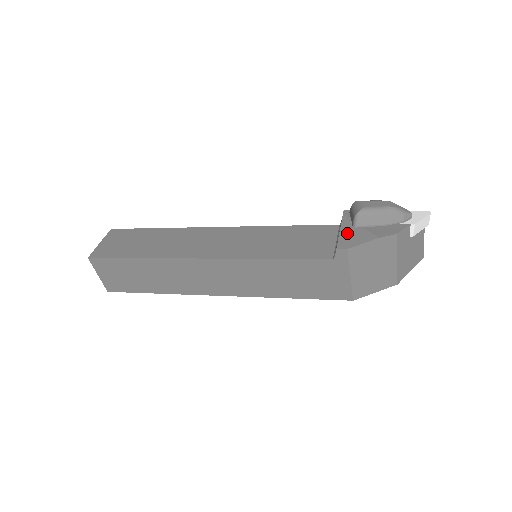
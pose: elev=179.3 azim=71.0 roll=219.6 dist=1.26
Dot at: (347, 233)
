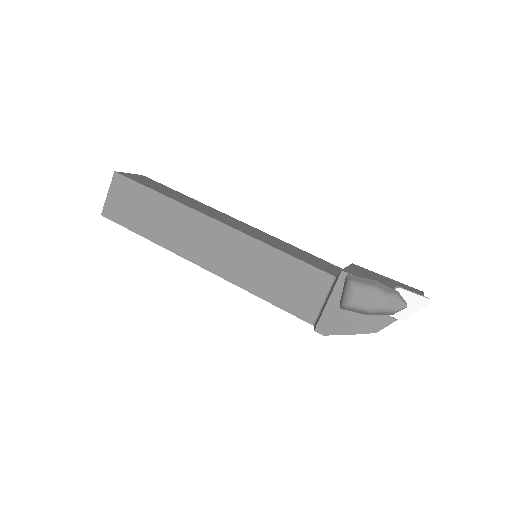
Dot at: (331, 313)
